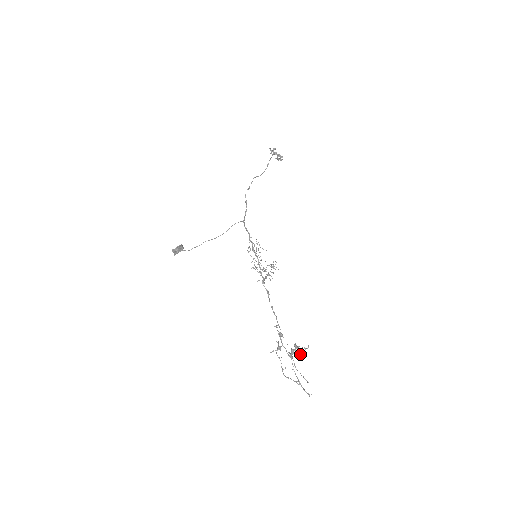
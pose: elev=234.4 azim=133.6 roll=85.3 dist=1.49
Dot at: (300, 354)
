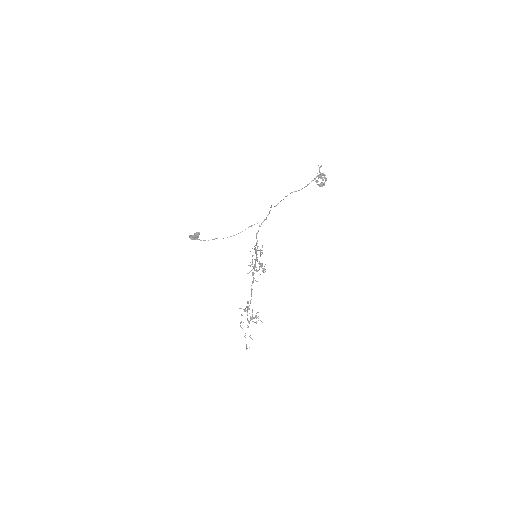
Dot at: occluded
